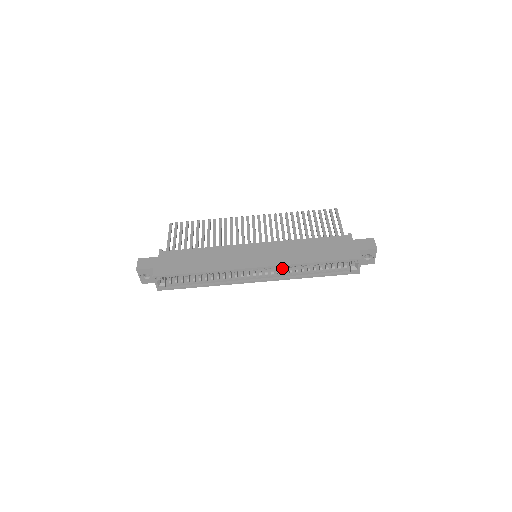
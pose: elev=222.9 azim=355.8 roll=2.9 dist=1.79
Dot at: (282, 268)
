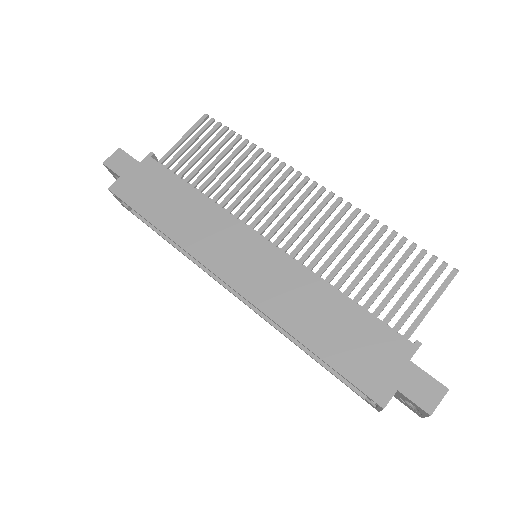
Dot at: occluded
